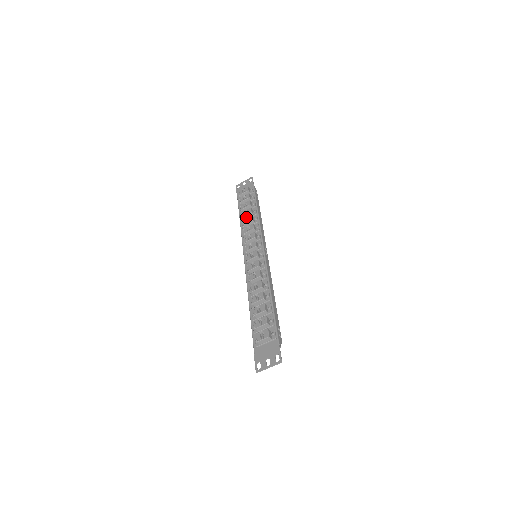
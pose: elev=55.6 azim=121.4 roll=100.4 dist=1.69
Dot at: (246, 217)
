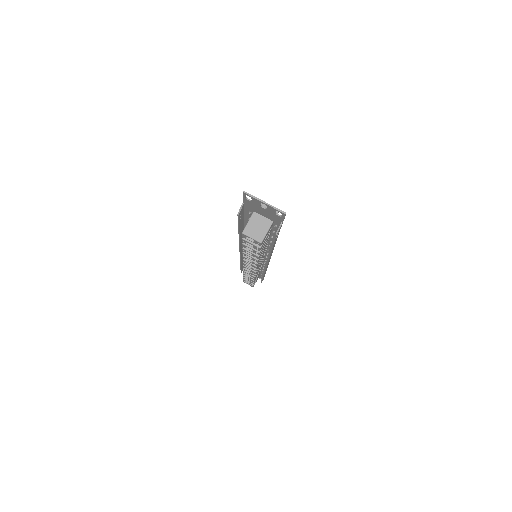
Dot at: occluded
